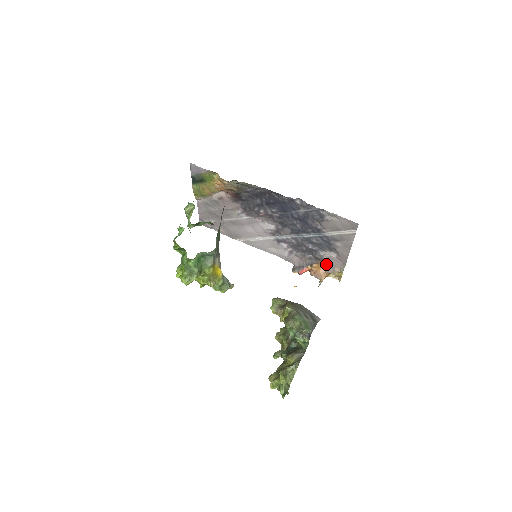
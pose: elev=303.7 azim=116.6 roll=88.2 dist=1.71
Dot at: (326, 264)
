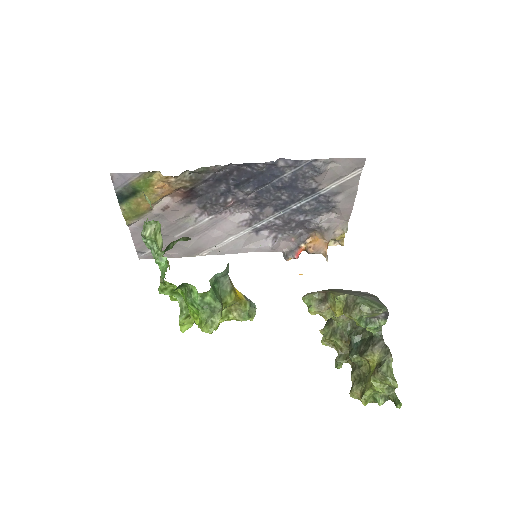
Dot at: (324, 231)
